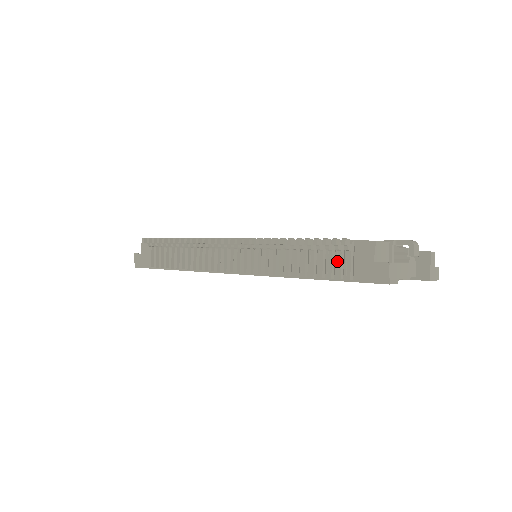
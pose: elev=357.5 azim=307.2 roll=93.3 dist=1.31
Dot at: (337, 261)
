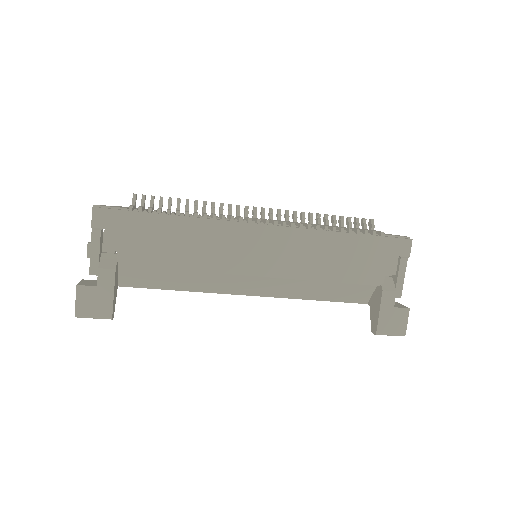
Dot at: occluded
